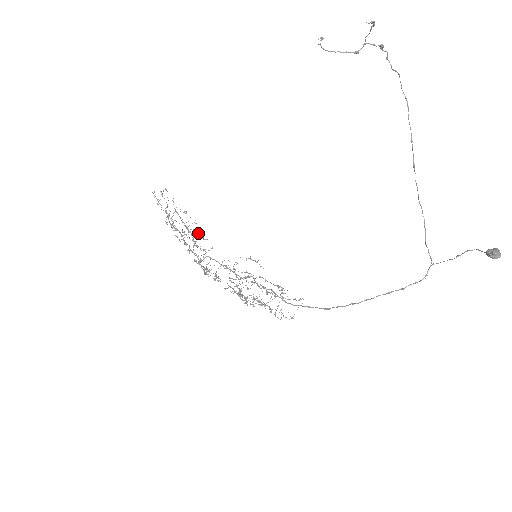
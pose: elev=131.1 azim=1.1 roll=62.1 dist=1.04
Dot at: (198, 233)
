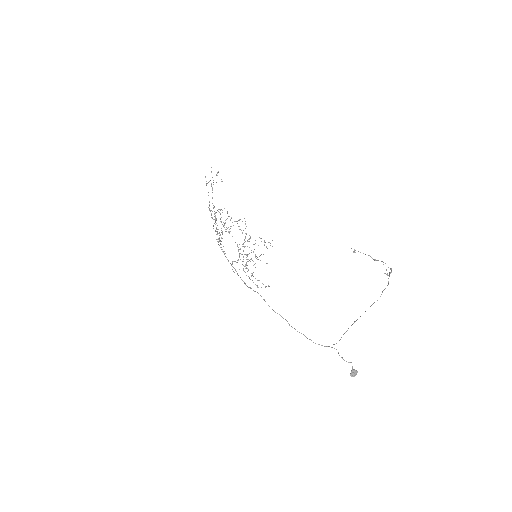
Dot at: (222, 249)
